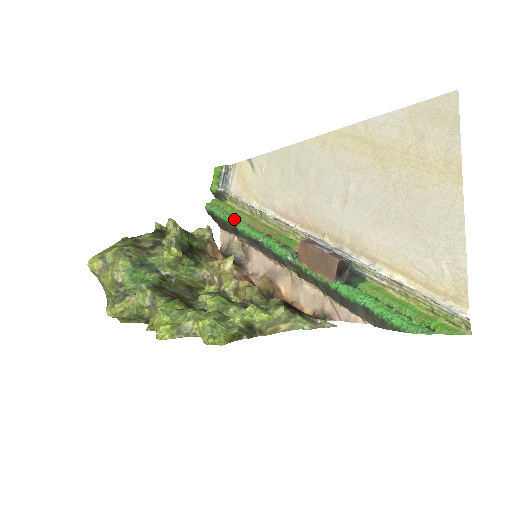
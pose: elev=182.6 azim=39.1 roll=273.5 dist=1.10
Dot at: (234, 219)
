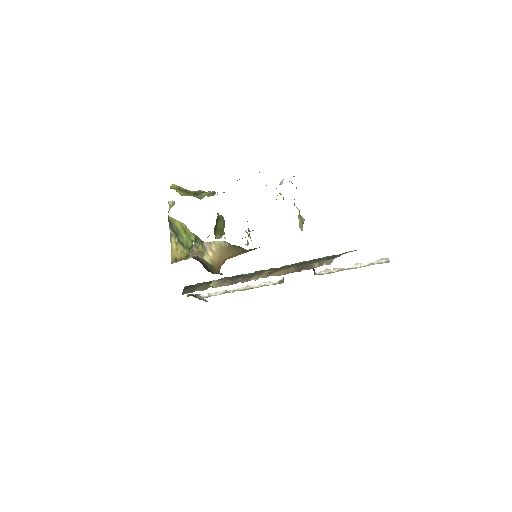
Dot at: occluded
